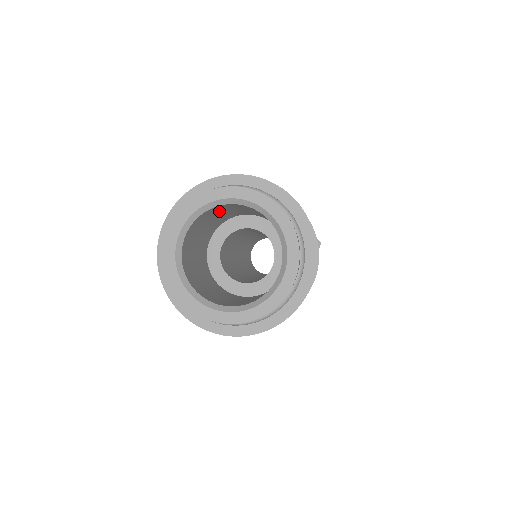
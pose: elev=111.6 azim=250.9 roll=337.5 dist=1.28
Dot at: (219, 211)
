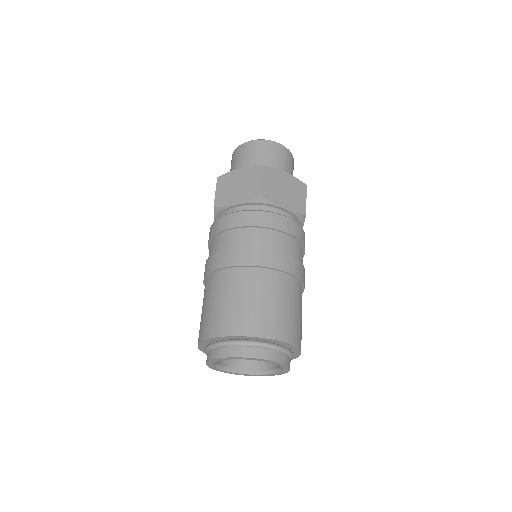
Dot at: occluded
